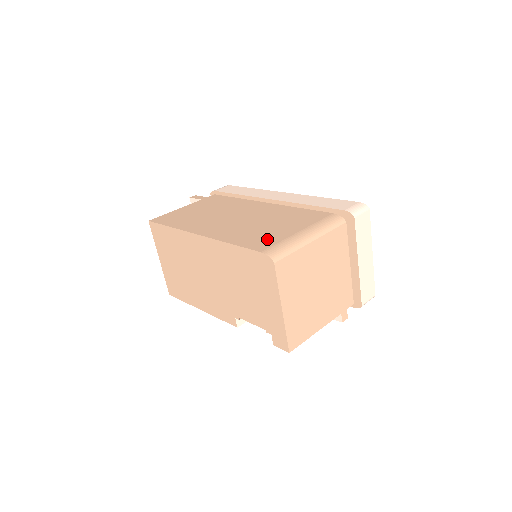
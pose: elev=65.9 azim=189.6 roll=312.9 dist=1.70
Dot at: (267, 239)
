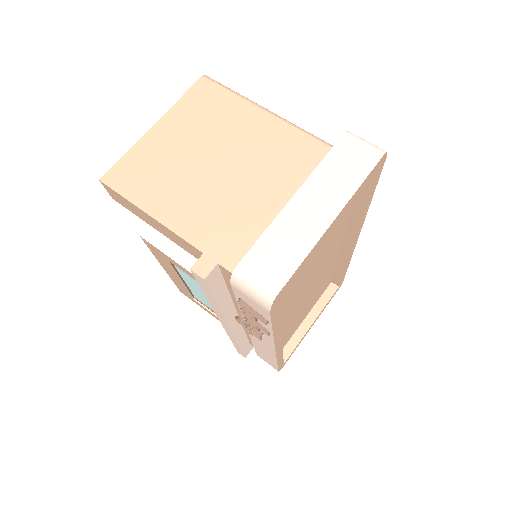
Dot at: occluded
